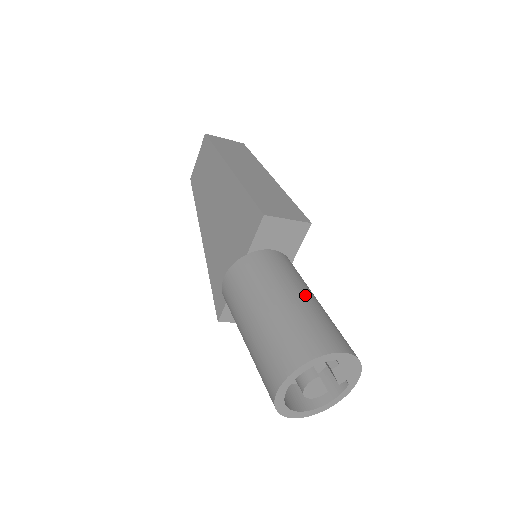
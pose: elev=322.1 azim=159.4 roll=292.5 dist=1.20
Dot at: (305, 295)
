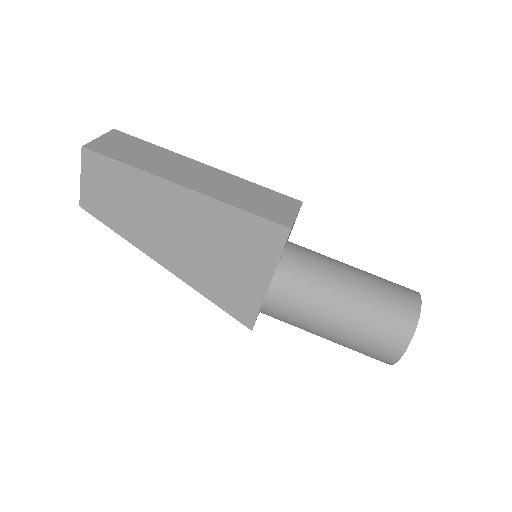
Dot at: (354, 272)
